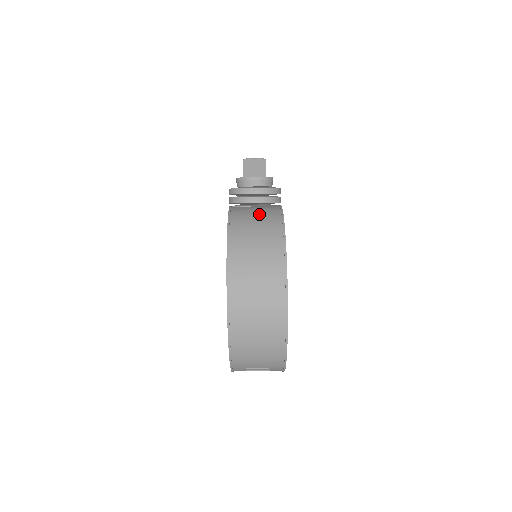
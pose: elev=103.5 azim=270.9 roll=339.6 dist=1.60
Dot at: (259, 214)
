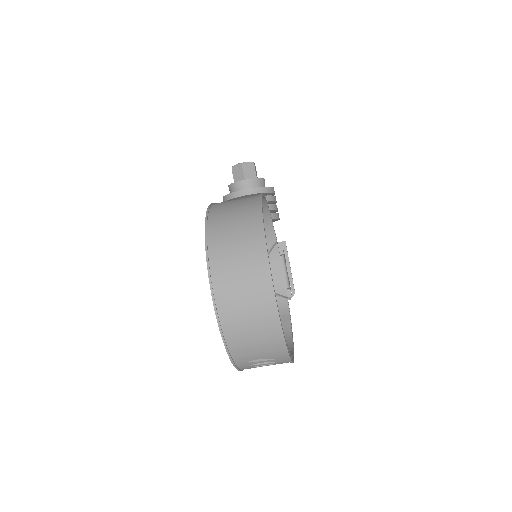
Dot at: (238, 202)
